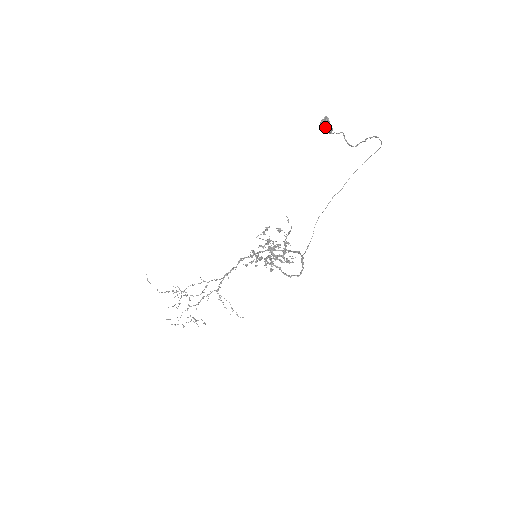
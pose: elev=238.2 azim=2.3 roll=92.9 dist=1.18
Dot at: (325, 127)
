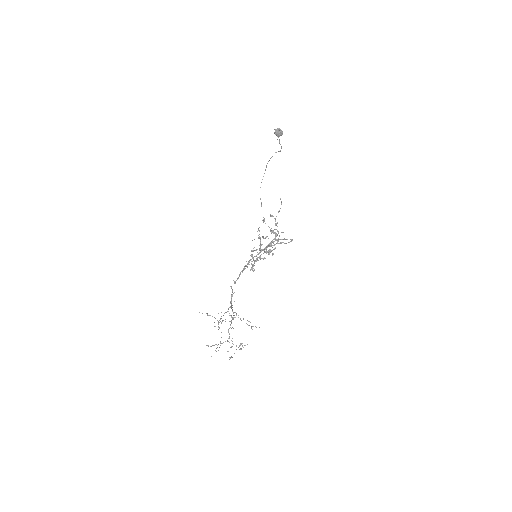
Dot at: (279, 132)
